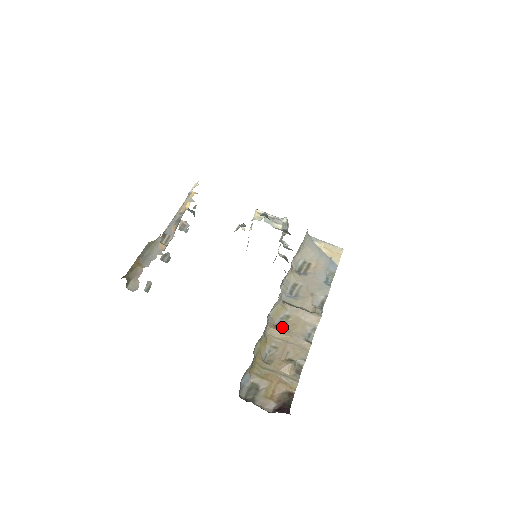
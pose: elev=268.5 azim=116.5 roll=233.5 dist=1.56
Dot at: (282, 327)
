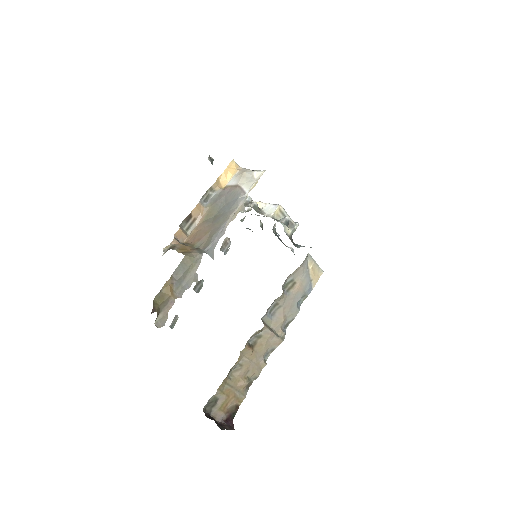
Dot at: (253, 347)
